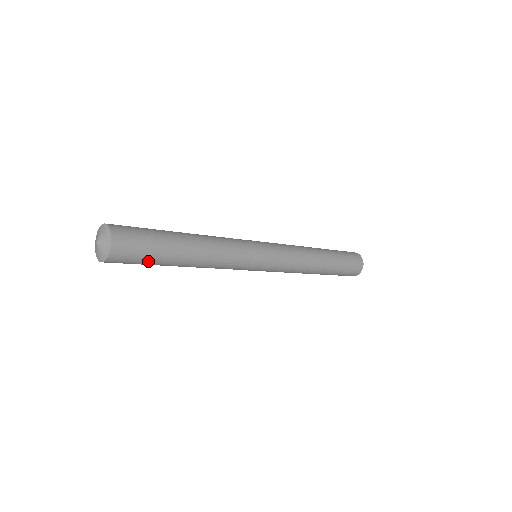
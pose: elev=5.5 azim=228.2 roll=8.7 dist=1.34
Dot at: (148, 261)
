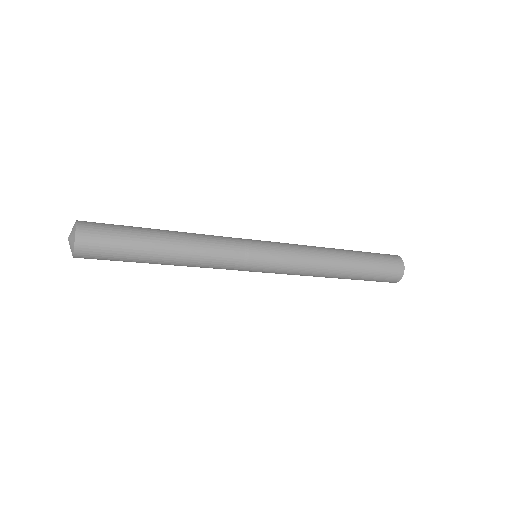
Dot at: (121, 245)
